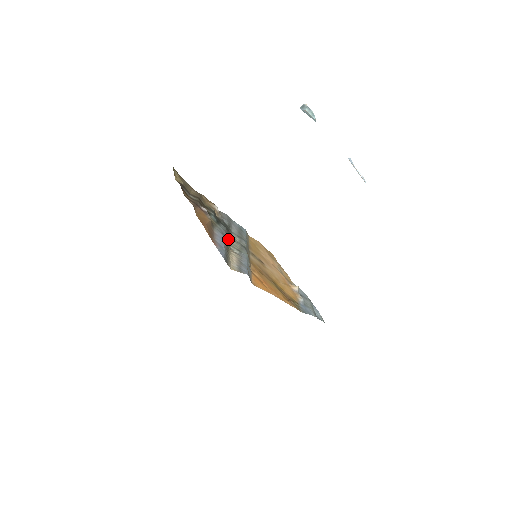
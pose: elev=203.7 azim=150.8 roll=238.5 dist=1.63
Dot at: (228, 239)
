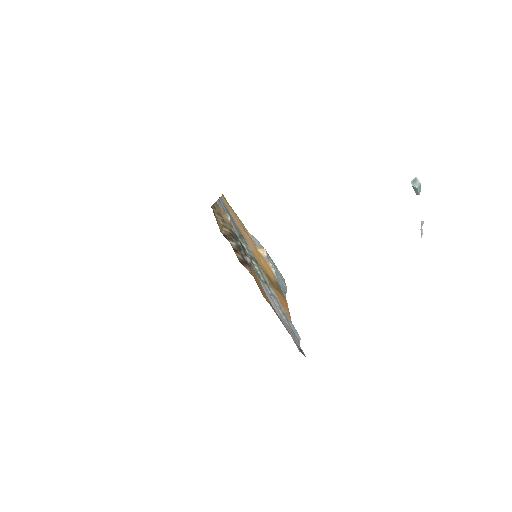
Dot at: occluded
